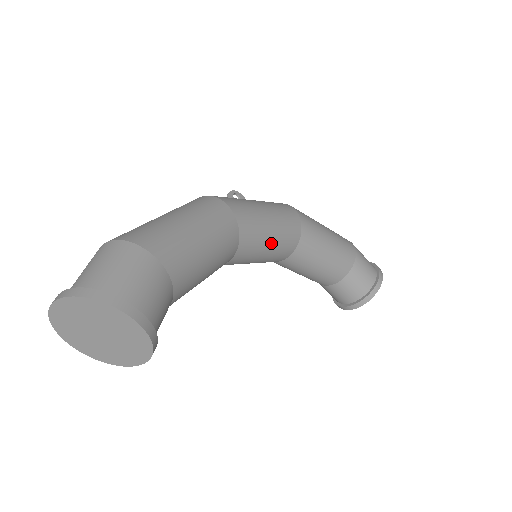
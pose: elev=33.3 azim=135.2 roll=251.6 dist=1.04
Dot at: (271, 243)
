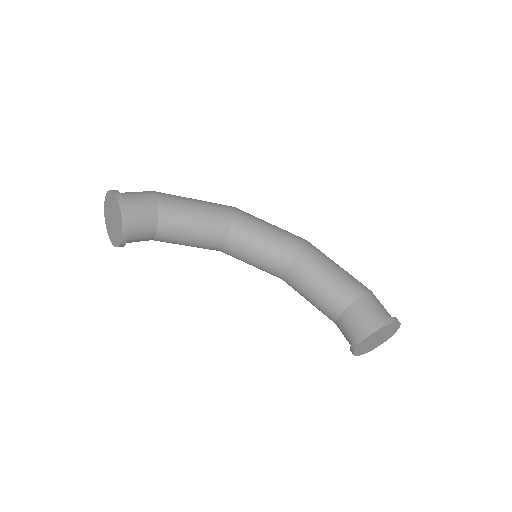
Dot at: (263, 243)
